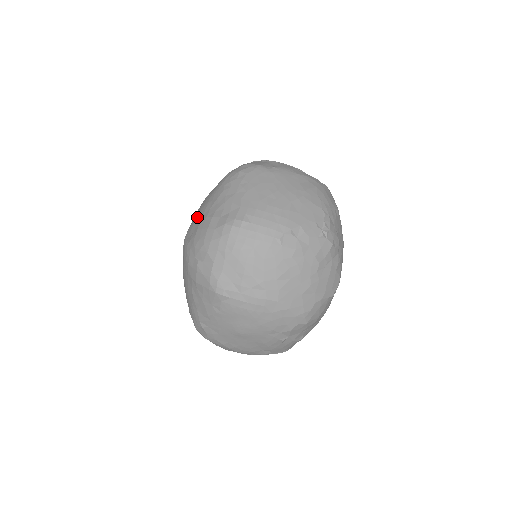
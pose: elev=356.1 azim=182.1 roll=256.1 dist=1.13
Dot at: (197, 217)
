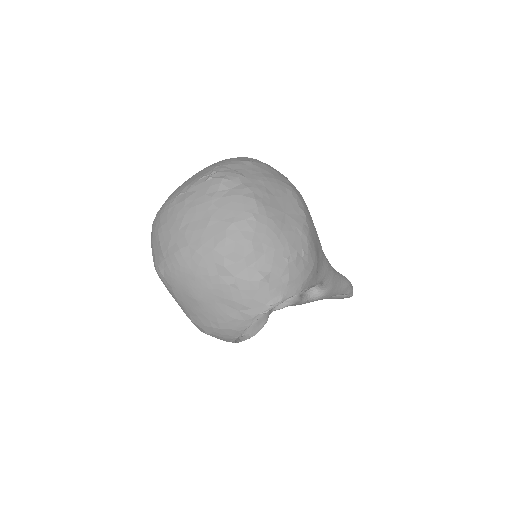
Dot at: occluded
